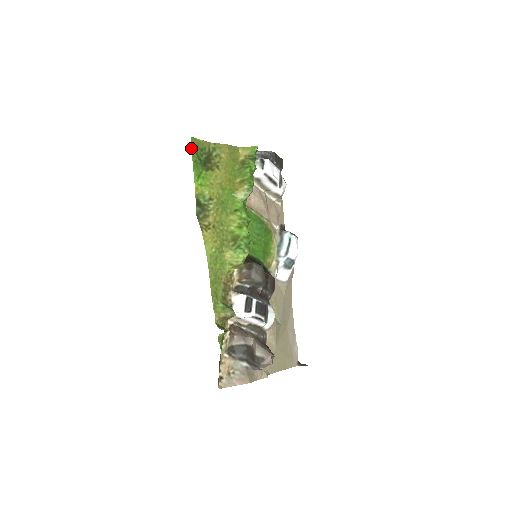
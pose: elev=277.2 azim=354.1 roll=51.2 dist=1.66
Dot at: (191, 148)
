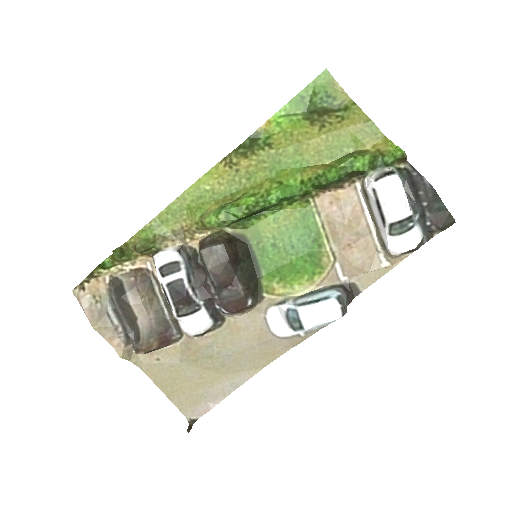
Dot at: (313, 80)
